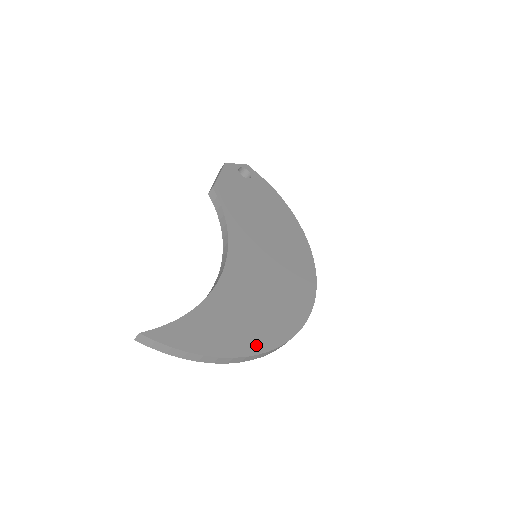
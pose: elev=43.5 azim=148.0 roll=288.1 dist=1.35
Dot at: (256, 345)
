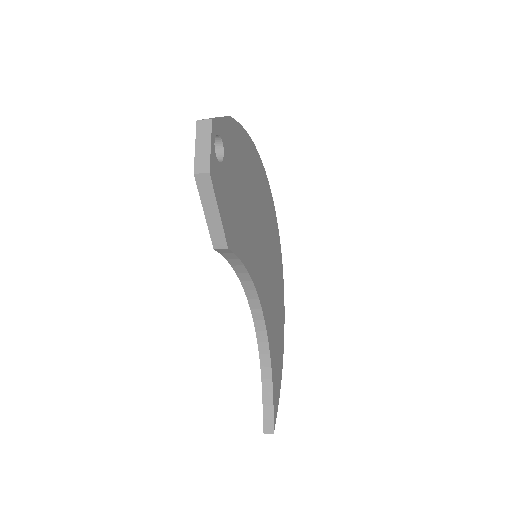
Dot at: (283, 330)
